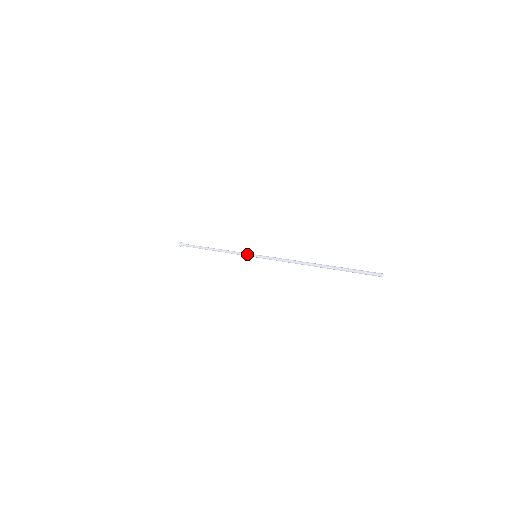
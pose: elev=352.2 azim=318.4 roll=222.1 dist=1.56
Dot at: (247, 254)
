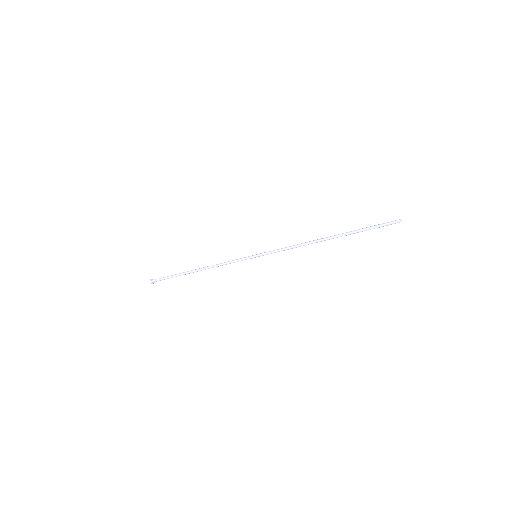
Dot at: (245, 257)
